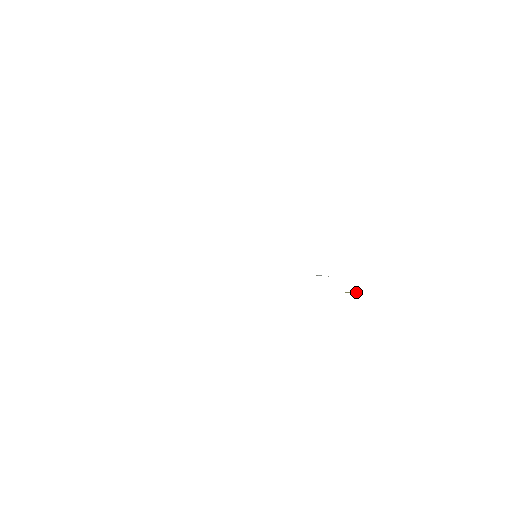
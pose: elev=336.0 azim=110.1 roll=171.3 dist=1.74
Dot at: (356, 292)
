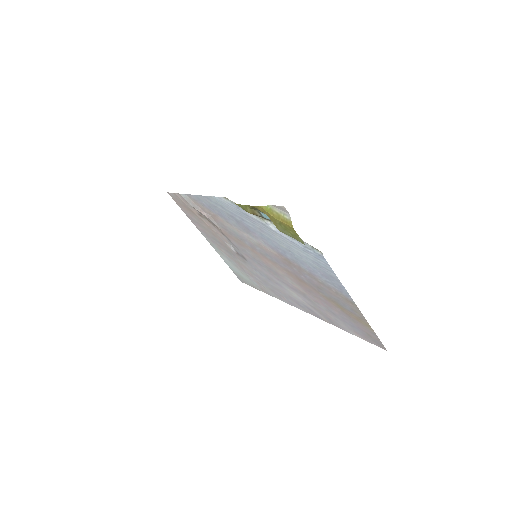
Dot at: (287, 219)
